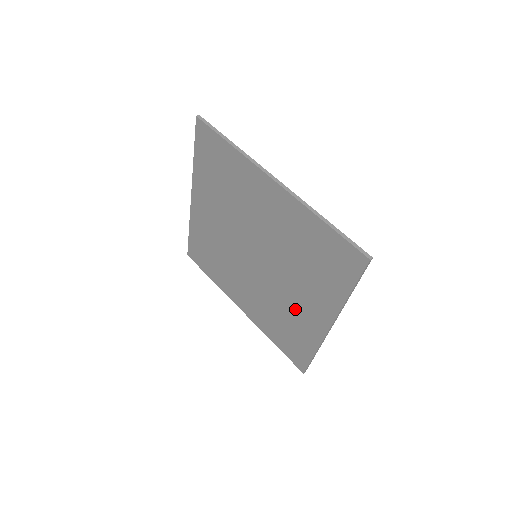
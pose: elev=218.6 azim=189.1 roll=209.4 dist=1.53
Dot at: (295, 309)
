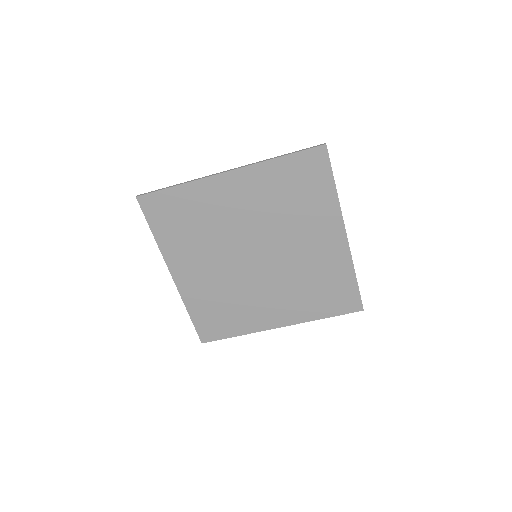
Dot at: (315, 258)
